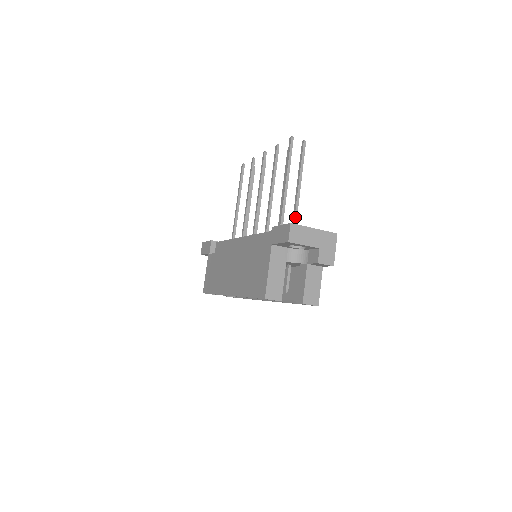
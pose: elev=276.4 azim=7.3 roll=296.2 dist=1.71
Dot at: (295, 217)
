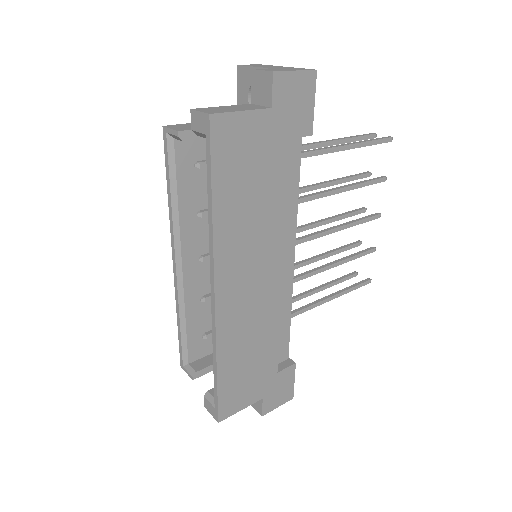
Dot at: (311, 150)
